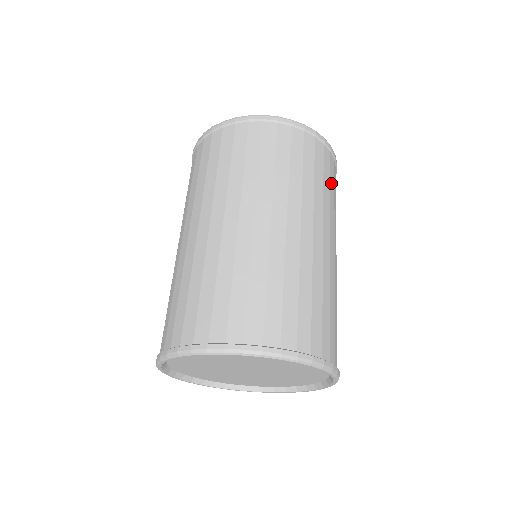
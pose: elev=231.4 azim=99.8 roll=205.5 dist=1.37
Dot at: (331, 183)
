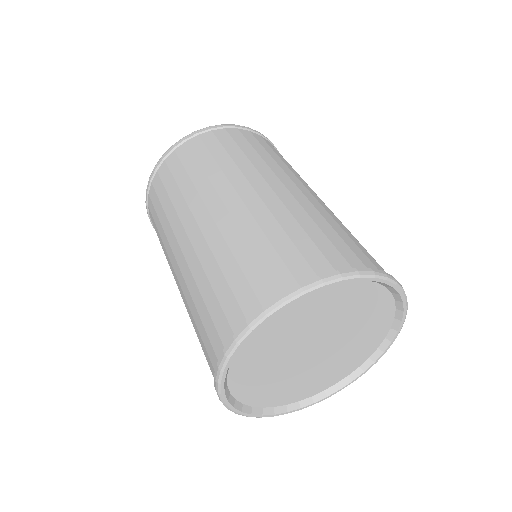
Dot at: (277, 154)
